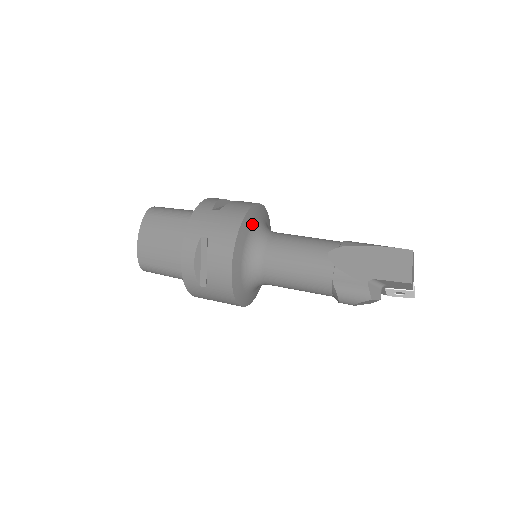
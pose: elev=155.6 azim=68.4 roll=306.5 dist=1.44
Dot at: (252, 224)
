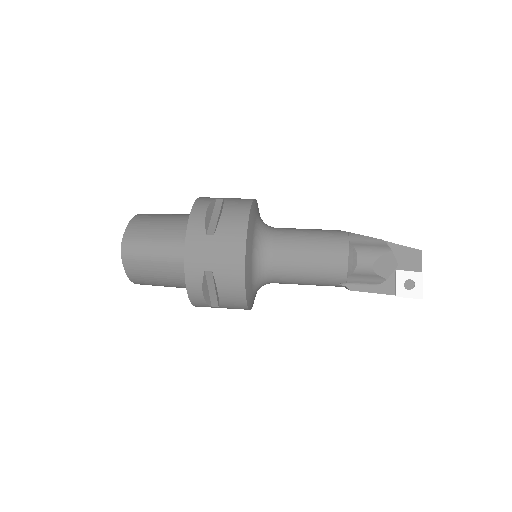
Dot at: occluded
